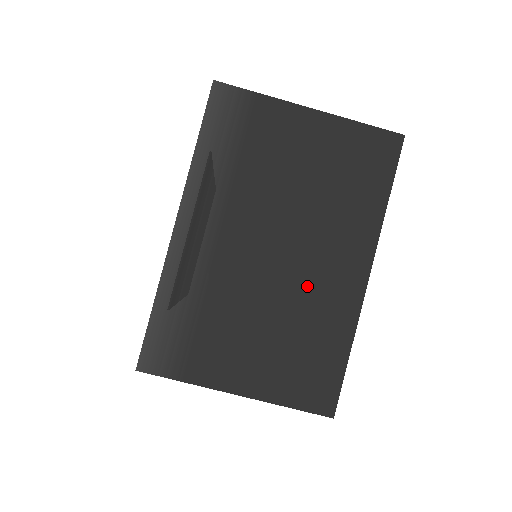
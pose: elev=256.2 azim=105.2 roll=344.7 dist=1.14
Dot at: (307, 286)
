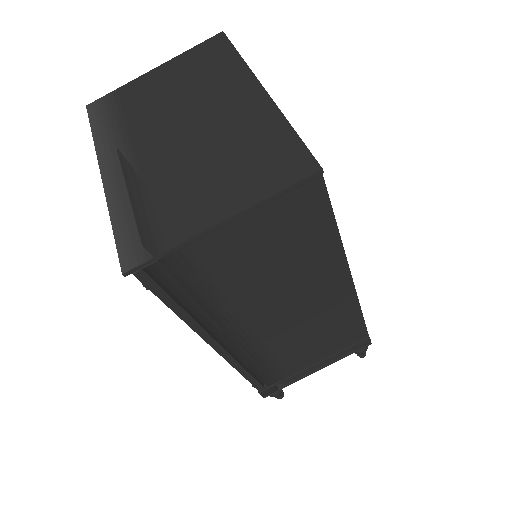
Dot at: (222, 126)
